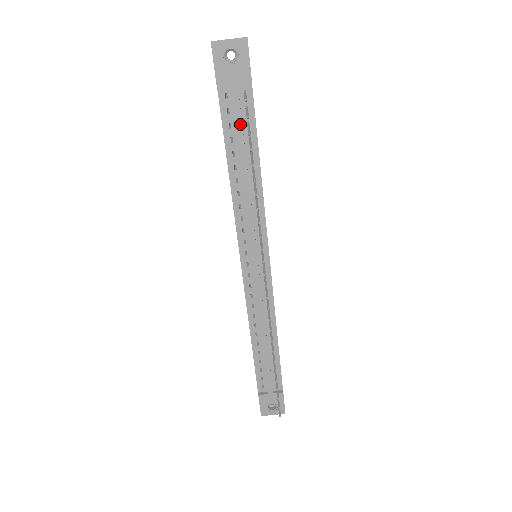
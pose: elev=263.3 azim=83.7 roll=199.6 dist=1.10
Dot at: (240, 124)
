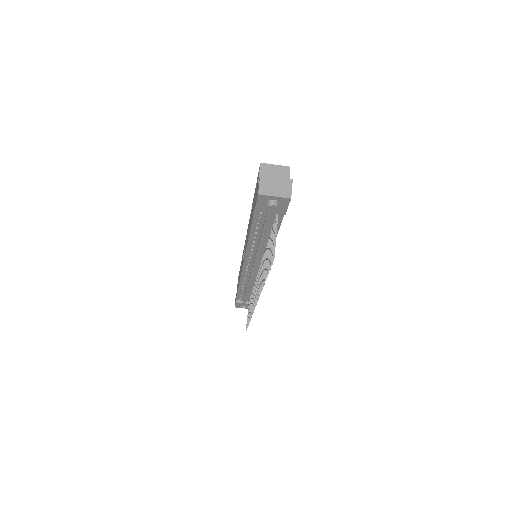
Dot at: (267, 227)
